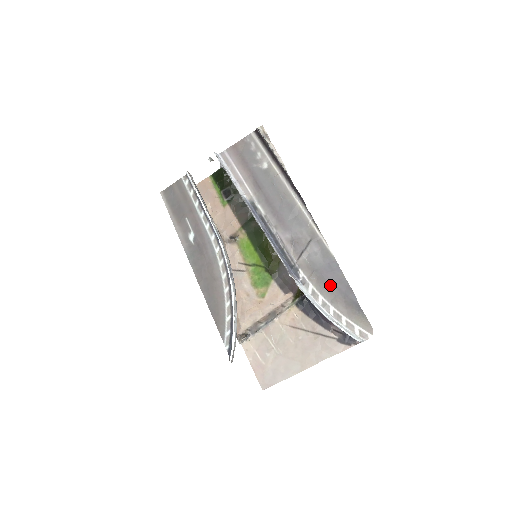
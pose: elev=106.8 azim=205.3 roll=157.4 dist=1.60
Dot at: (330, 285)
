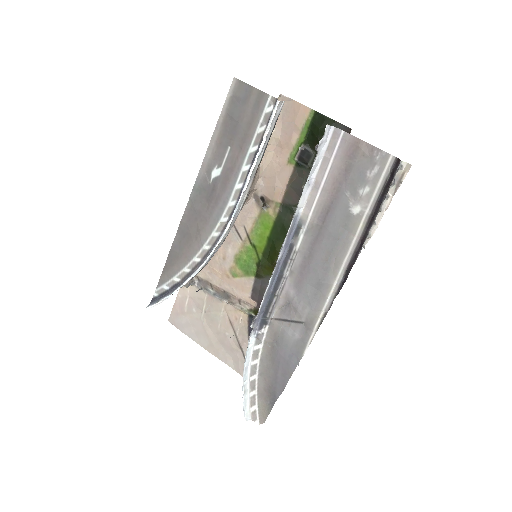
Dot at: (274, 365)
